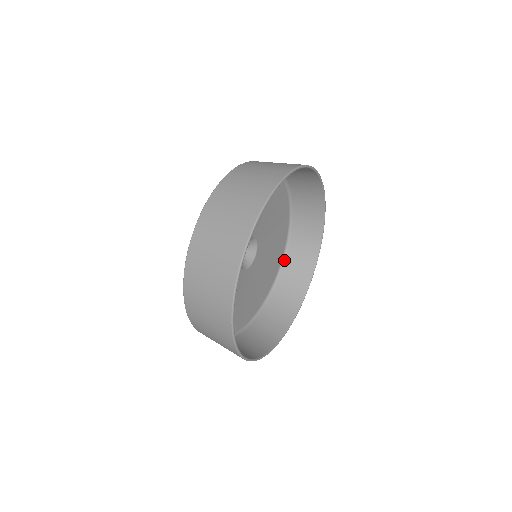
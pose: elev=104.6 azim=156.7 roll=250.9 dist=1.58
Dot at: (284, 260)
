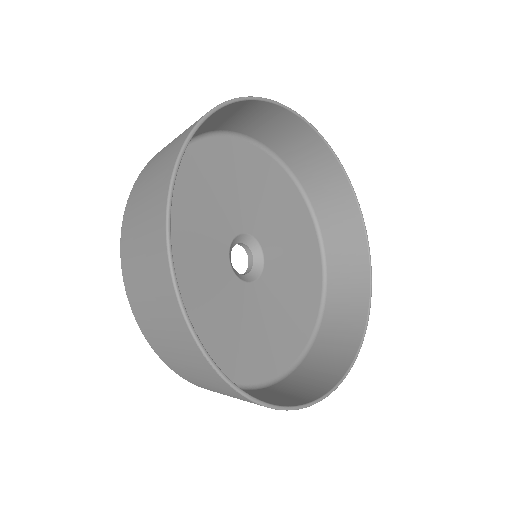
Dot at: (324, 255)
